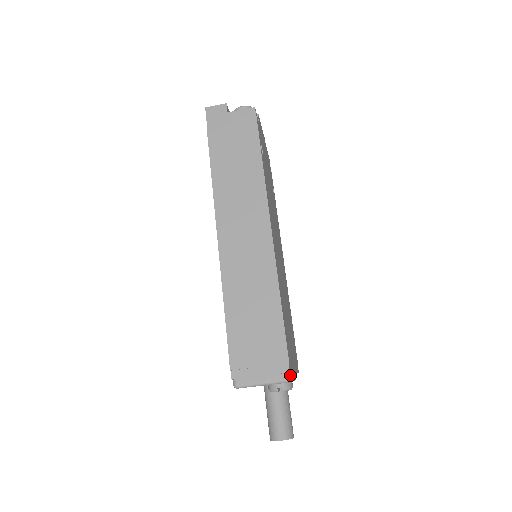
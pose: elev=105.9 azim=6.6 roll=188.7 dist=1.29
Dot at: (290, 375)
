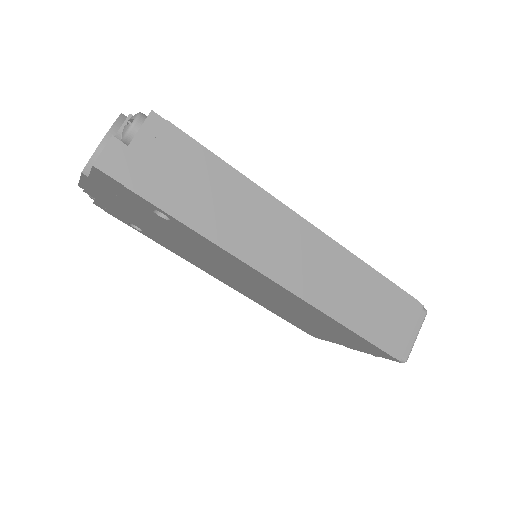
Dot at: (422, 307)
